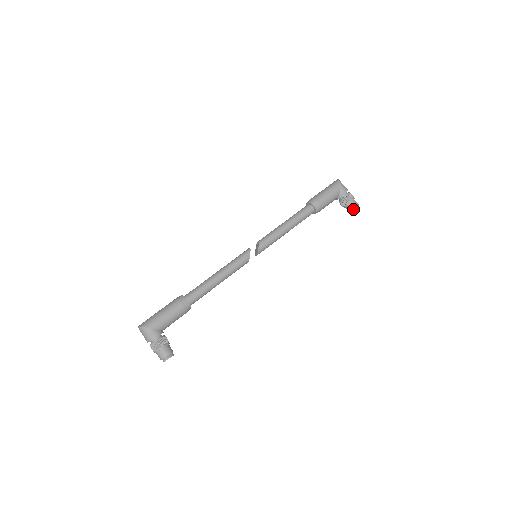
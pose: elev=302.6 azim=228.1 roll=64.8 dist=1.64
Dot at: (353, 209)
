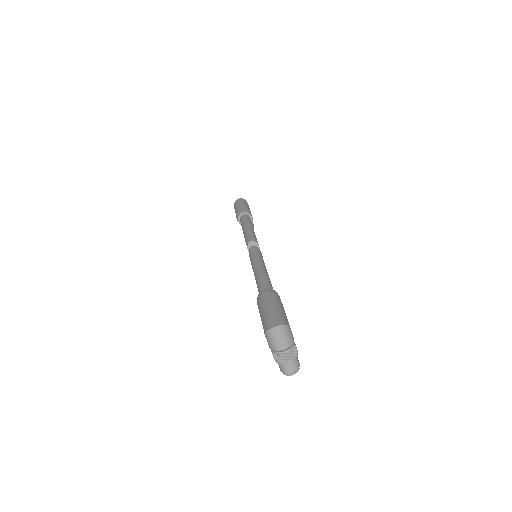
Dot at: (253, 228)
